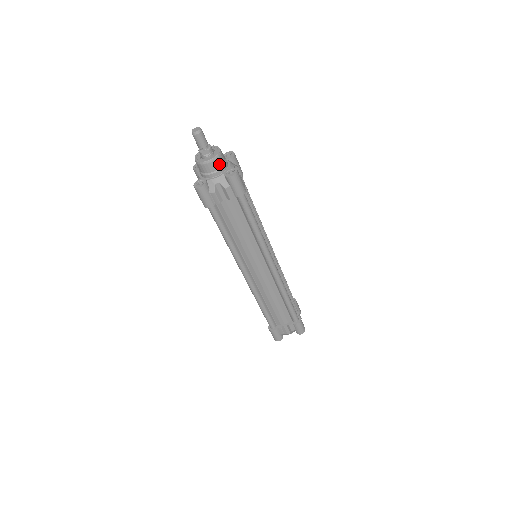
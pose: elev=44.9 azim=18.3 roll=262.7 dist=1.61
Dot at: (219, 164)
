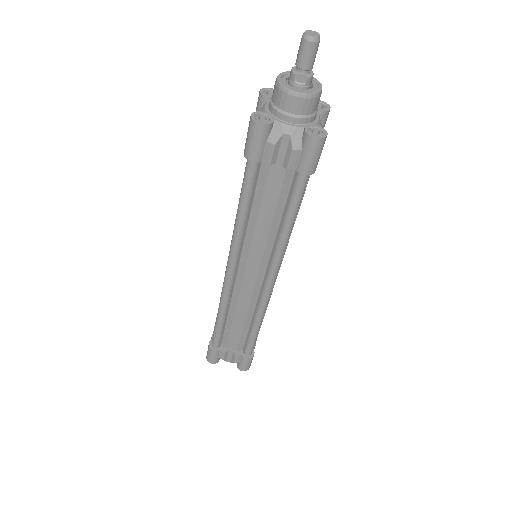
Dot at: (308, 108)
